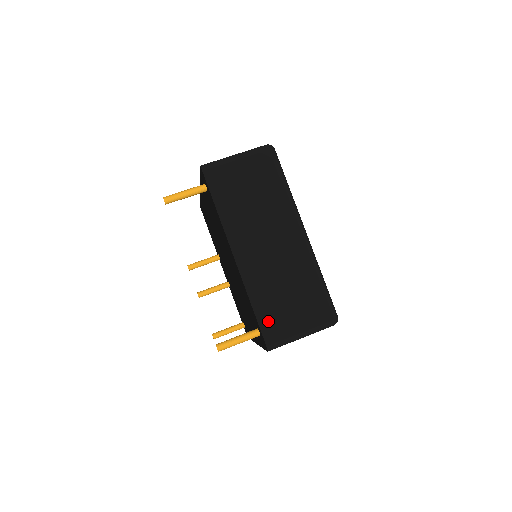
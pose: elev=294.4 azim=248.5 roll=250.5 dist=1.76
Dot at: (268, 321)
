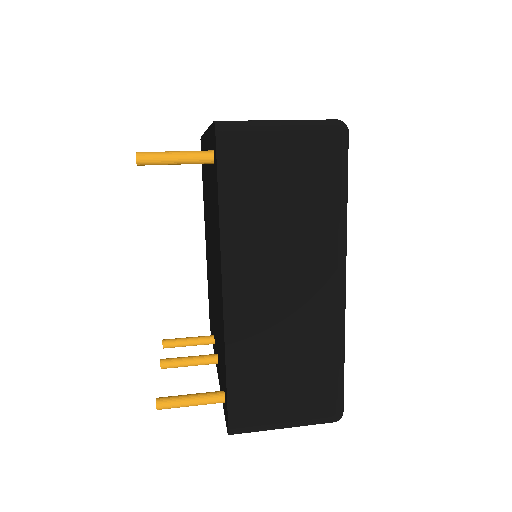
Dot at: occluded
